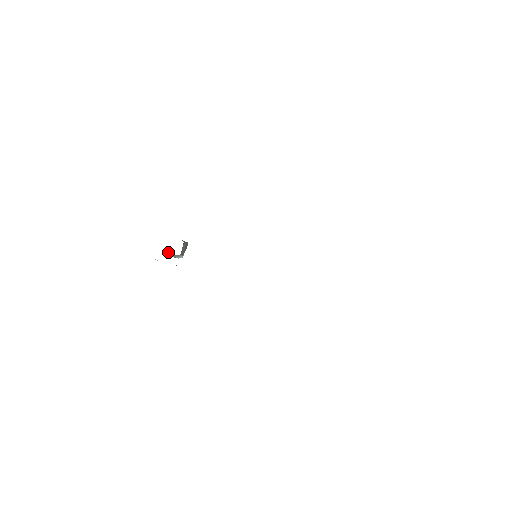
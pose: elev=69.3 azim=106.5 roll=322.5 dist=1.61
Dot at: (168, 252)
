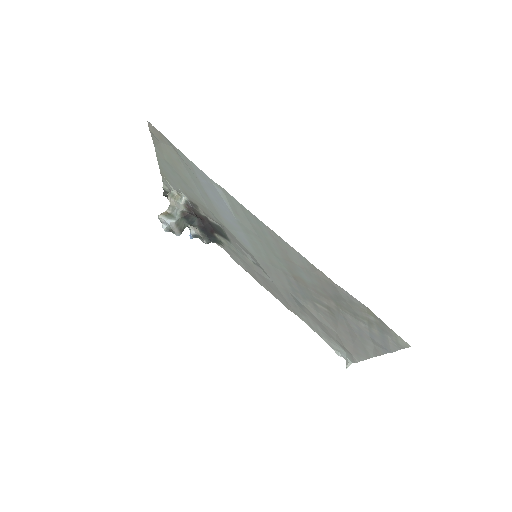
Dot at: (168, 213)
